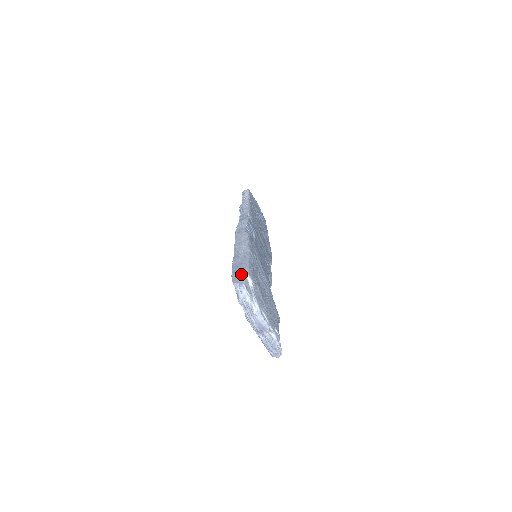
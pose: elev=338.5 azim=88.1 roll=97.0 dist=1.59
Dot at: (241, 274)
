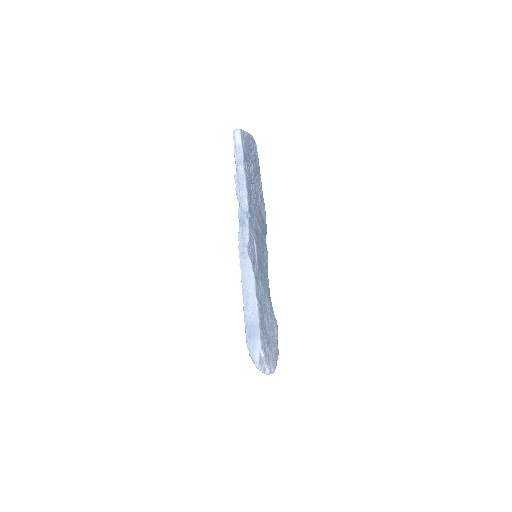
Dot at: (255, 346)
